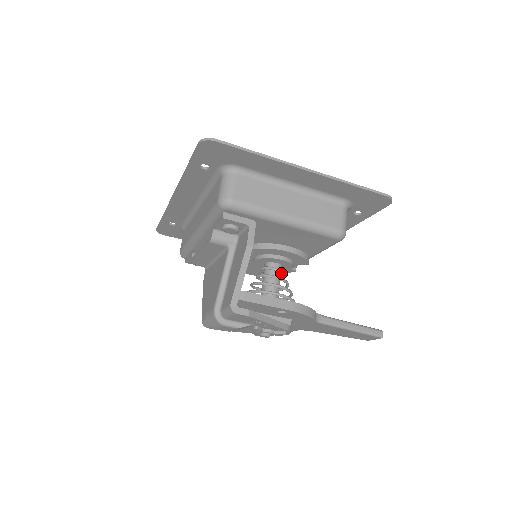
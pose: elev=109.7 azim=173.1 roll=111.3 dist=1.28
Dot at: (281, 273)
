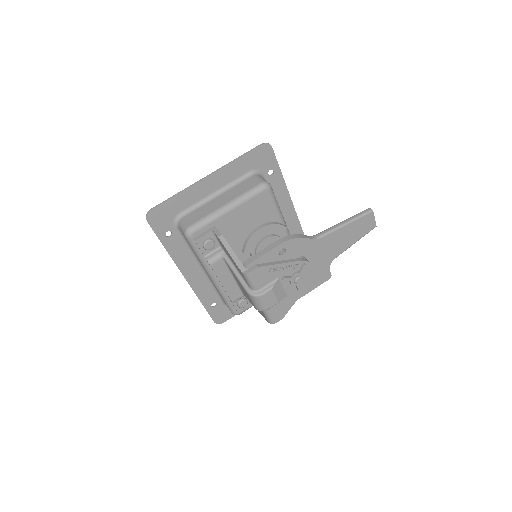
Dot at: occluded
